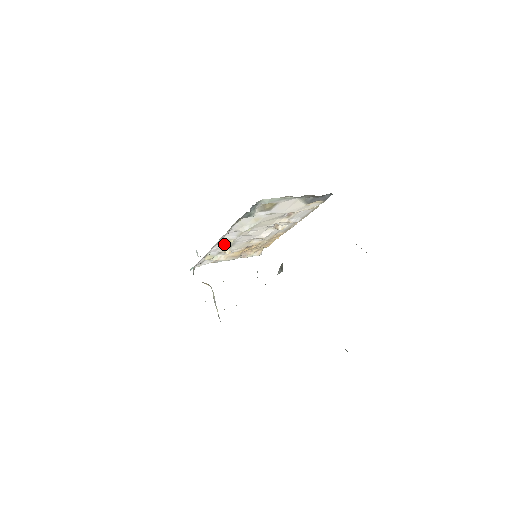
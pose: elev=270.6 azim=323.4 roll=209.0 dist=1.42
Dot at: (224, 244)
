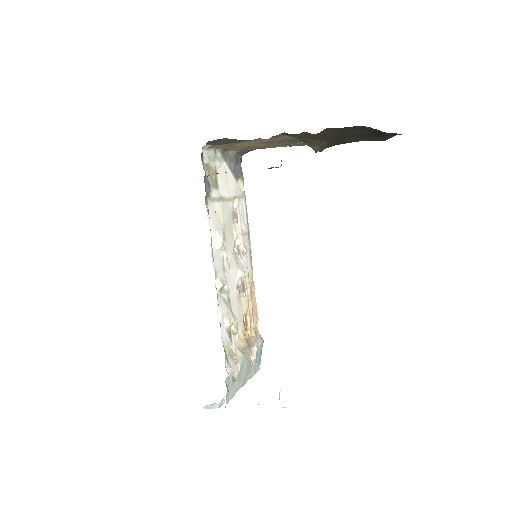
Dot at: (222, 302)
